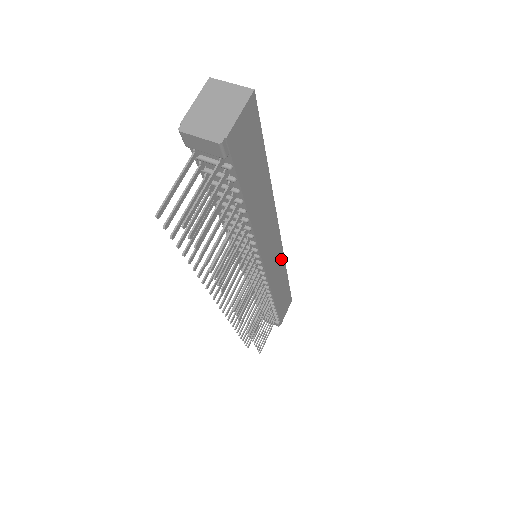
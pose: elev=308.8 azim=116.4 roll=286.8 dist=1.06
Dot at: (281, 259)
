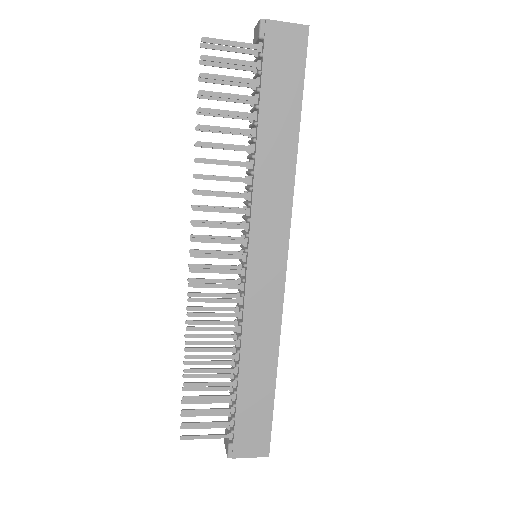
Dot at: (277, 301)
